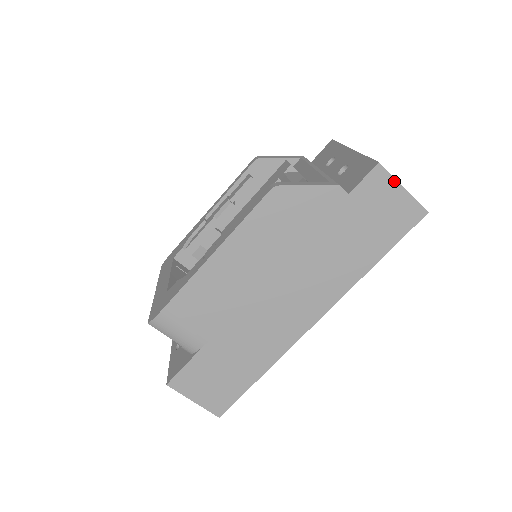
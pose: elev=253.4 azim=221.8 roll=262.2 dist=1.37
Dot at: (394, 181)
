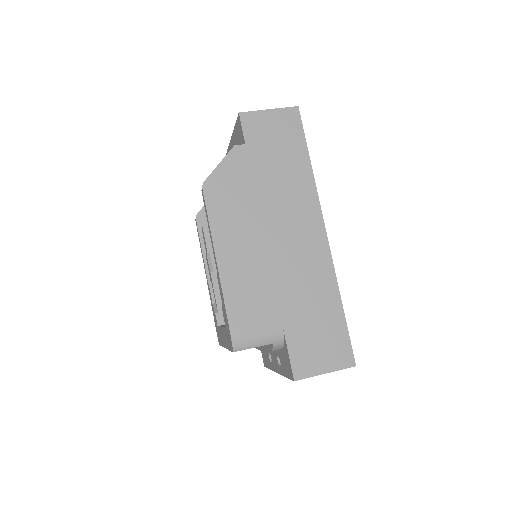
Dot at: (259, 112)
